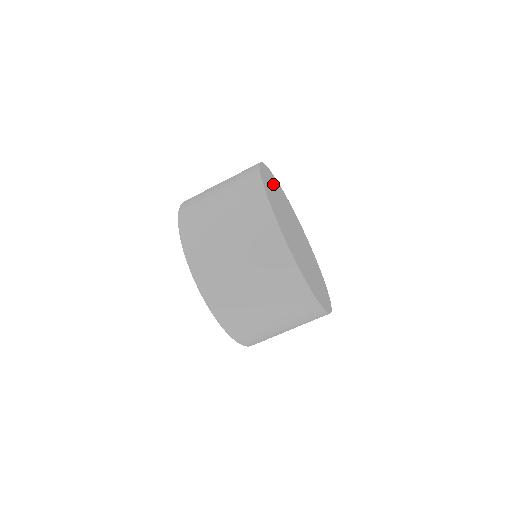
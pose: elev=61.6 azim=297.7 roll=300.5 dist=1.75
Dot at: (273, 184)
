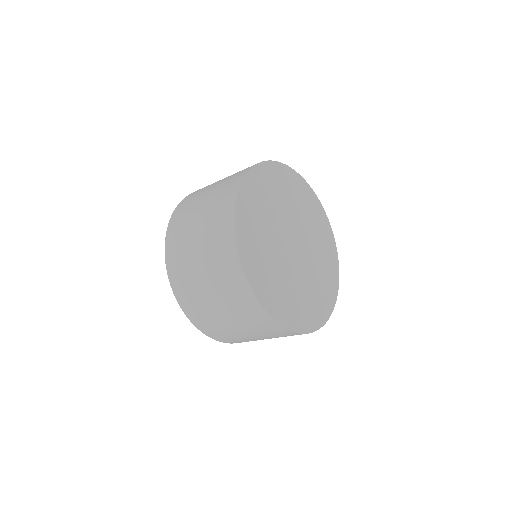
Dot at: (290, 188)
